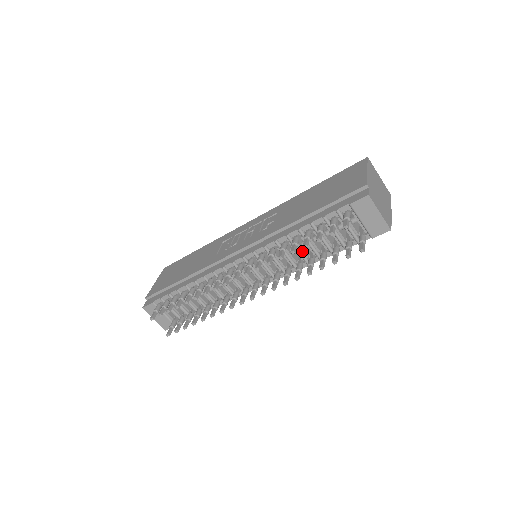
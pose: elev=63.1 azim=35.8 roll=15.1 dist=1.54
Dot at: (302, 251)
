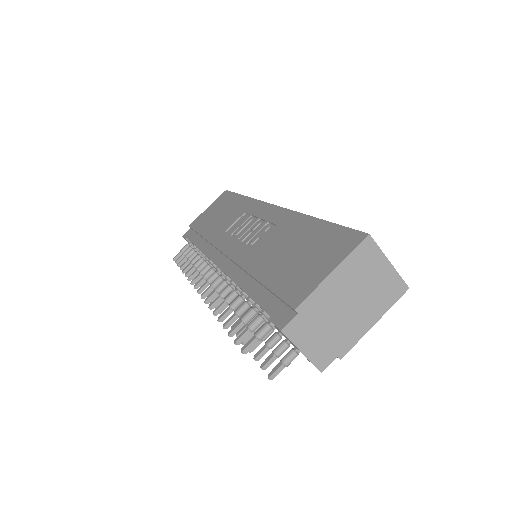
Dot at: occluded
